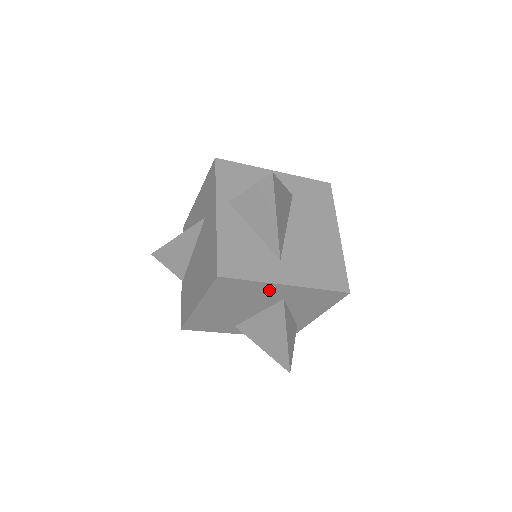
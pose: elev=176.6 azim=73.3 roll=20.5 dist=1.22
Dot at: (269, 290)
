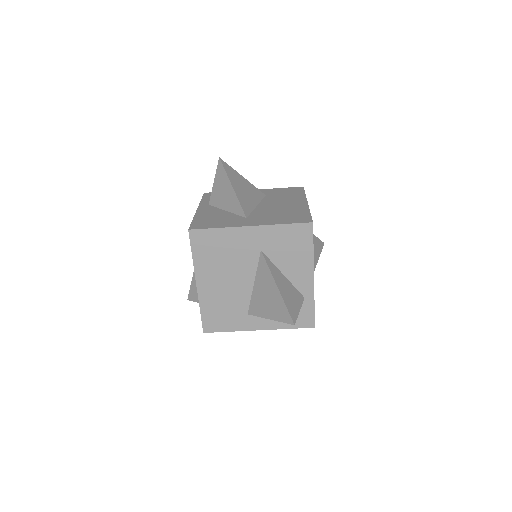
Dot at: (240, 239)
